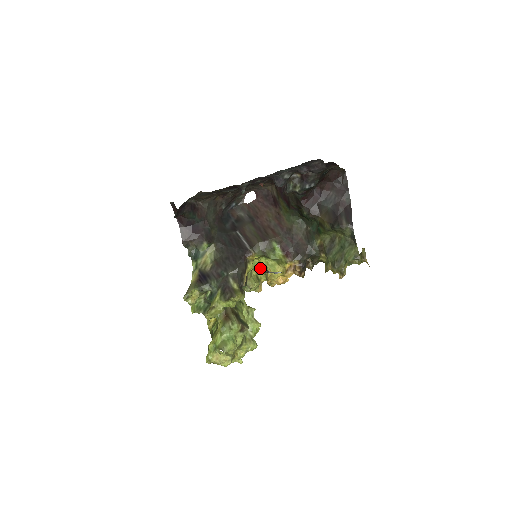
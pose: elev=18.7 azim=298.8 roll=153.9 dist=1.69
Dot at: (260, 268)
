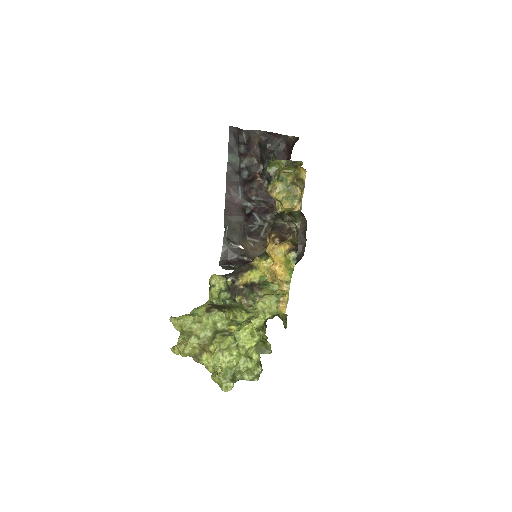
Dot at: occluded
